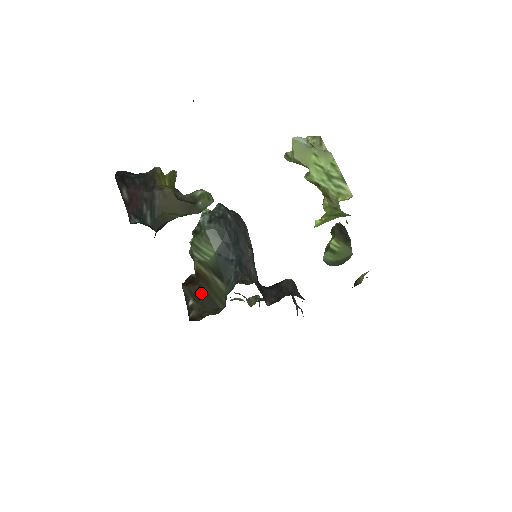
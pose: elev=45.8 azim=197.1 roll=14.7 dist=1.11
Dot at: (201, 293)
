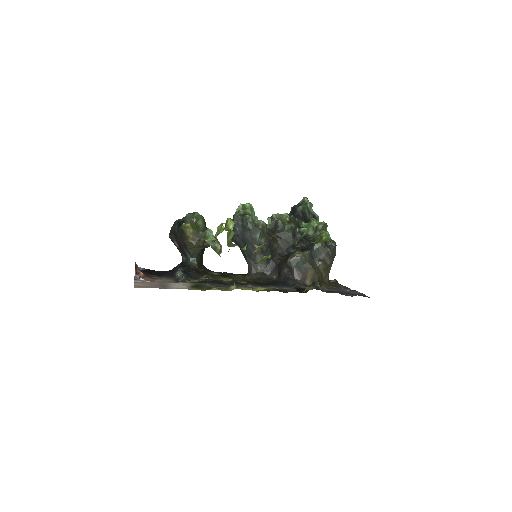
Dot at: occluded
